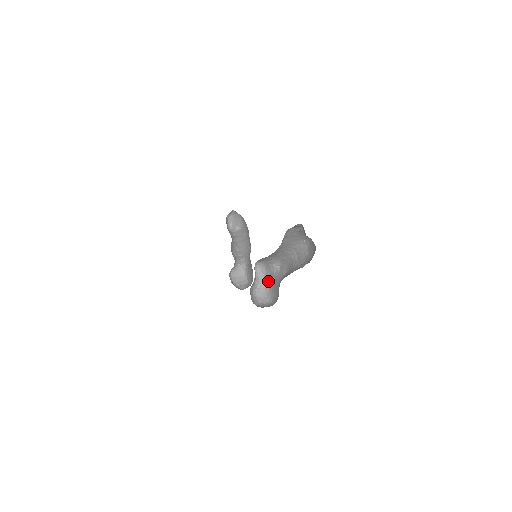
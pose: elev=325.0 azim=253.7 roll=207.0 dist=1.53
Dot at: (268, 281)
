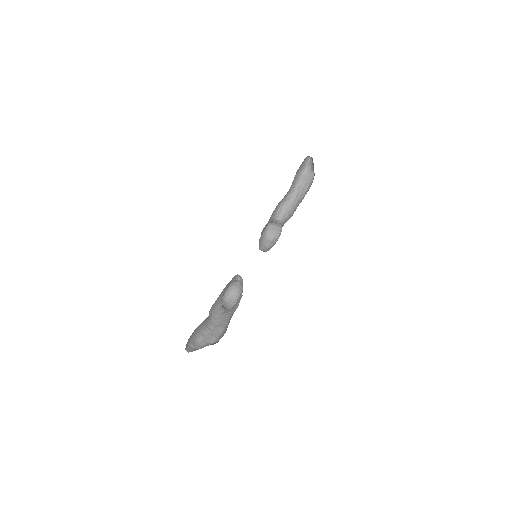
Dot at: occluded
